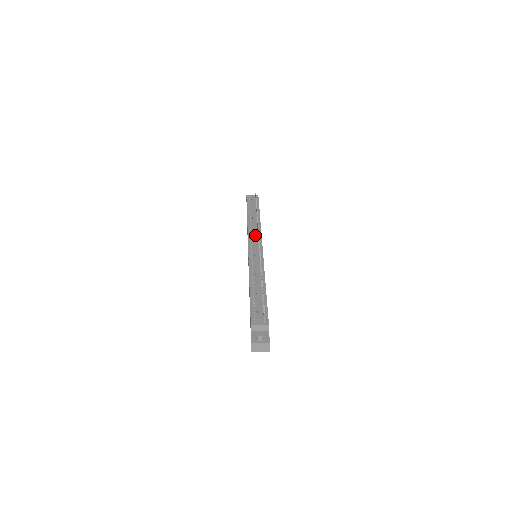
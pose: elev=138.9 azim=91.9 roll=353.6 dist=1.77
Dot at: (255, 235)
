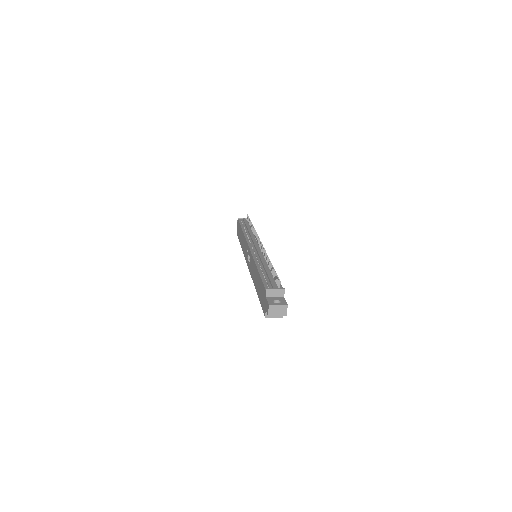
Dot at: (254, 239)
